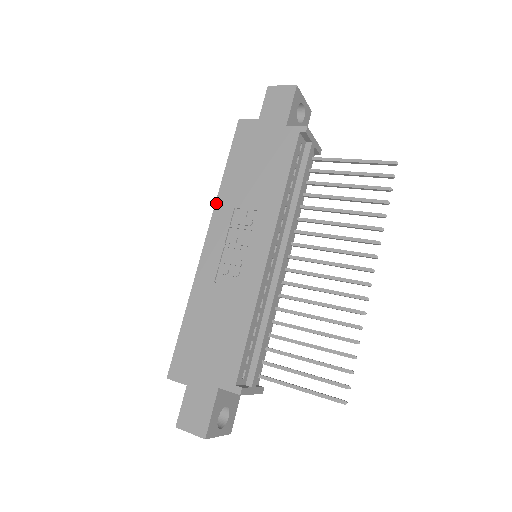
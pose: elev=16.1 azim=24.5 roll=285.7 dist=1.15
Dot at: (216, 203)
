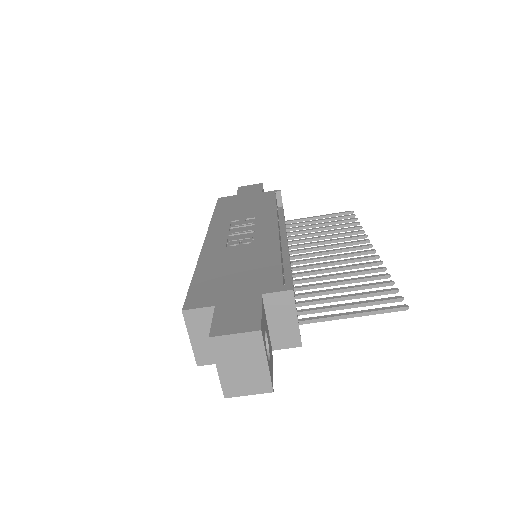
Dot at: (211, 223)
